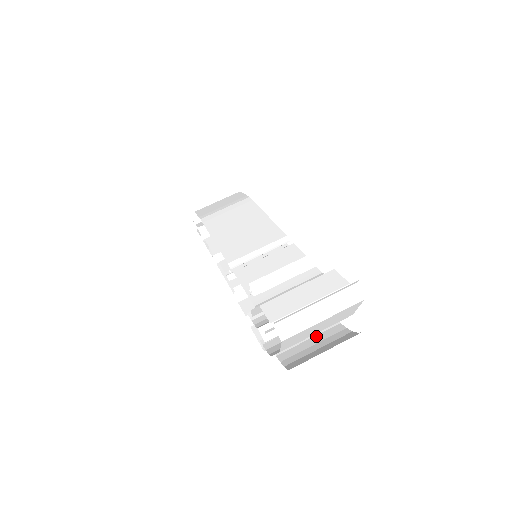
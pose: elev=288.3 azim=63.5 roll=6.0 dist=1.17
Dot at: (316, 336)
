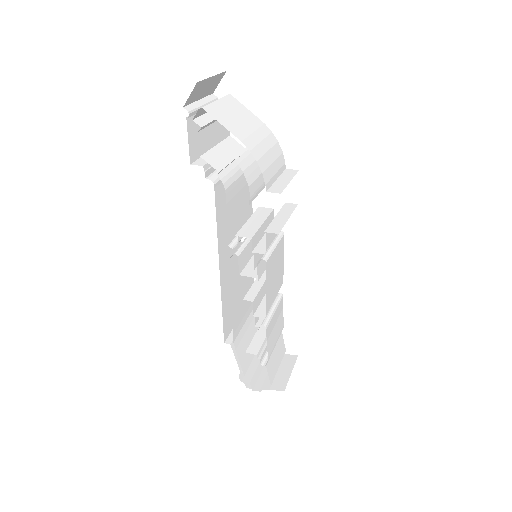
Dot at: occluded
